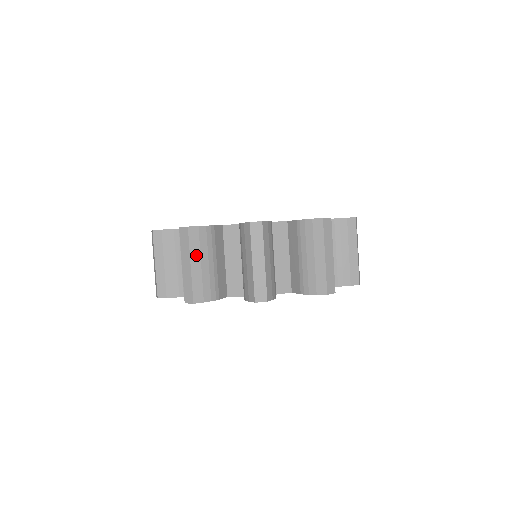
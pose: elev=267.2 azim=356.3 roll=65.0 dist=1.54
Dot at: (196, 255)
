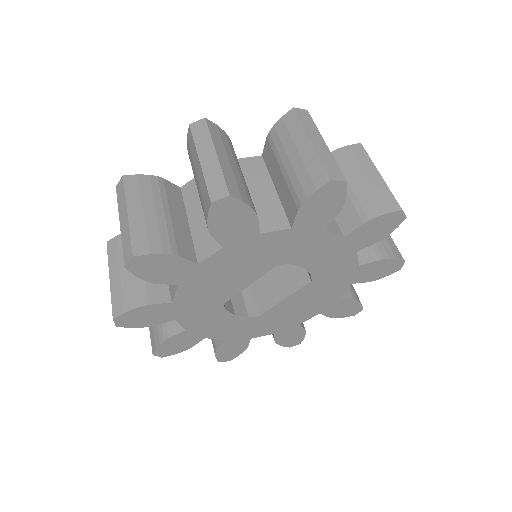
Dot at: (136, 202)
